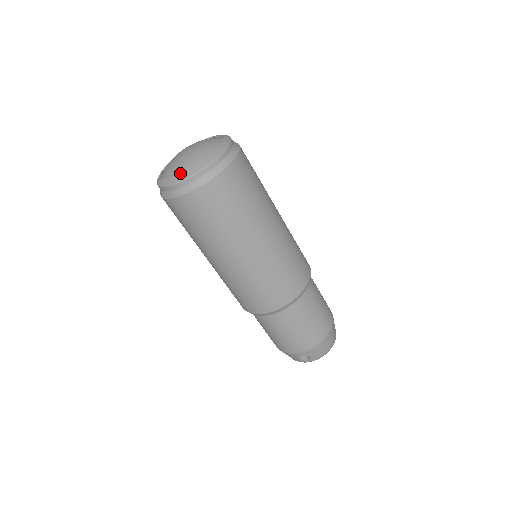
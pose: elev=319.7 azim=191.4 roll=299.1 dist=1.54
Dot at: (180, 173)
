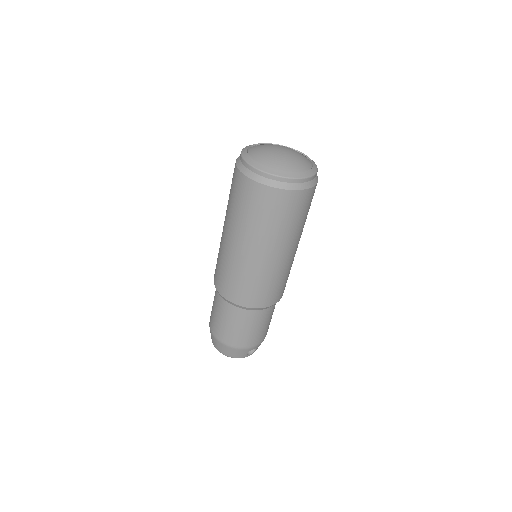
Dot at: (300, 170)
